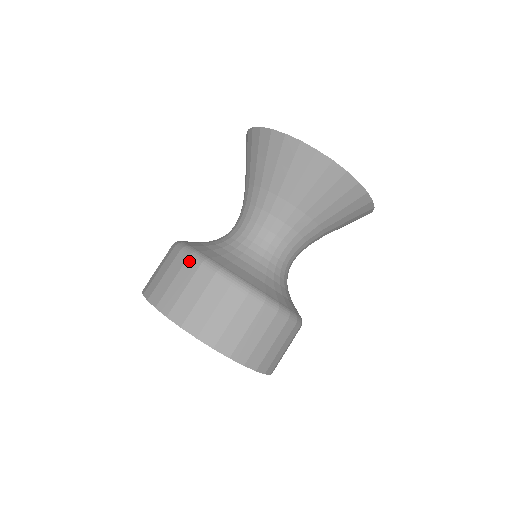
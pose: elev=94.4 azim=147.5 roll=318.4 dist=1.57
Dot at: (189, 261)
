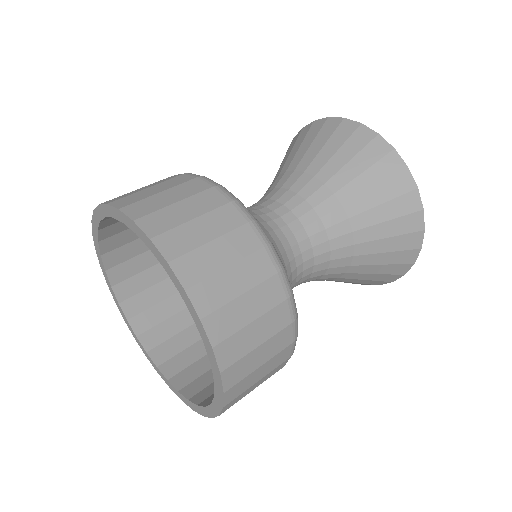
Dot at: occluded
